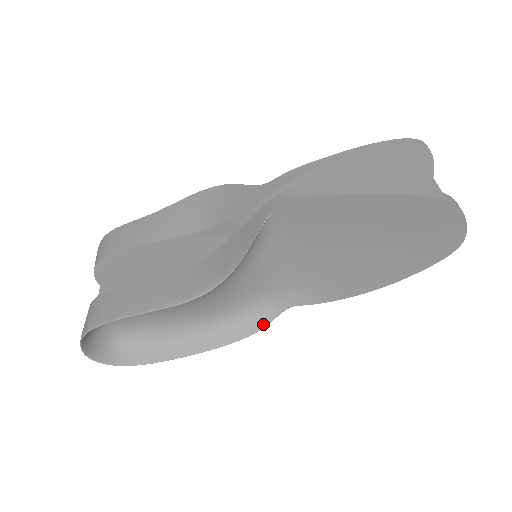
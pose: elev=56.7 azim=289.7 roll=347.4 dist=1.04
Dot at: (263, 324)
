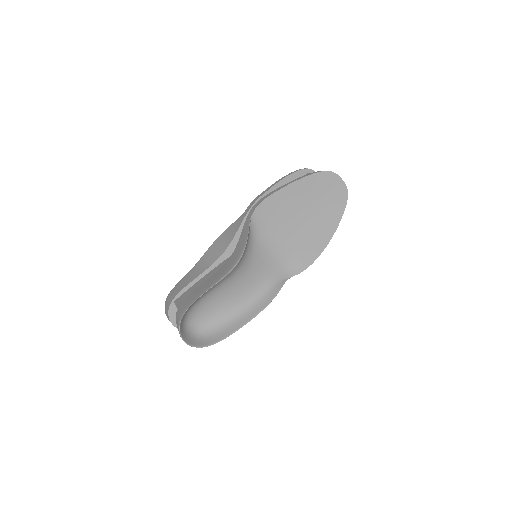
Dot at: (278, 290)
